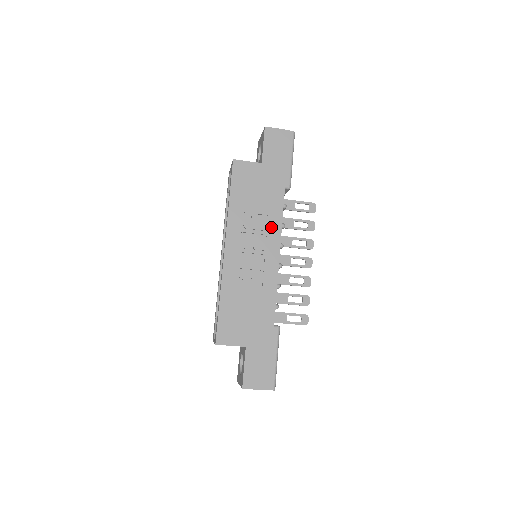
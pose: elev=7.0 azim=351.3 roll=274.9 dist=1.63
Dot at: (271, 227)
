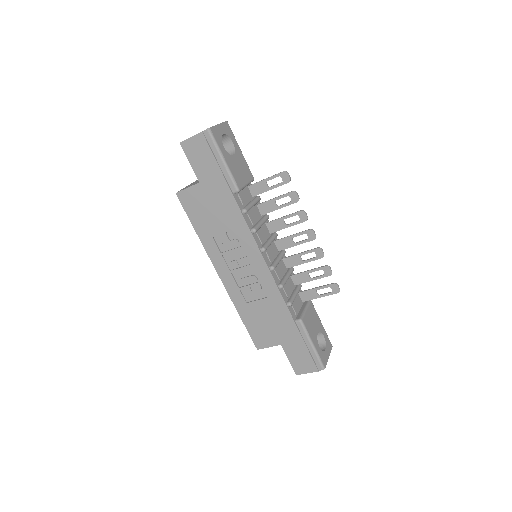
Dot at: (243, 239)
